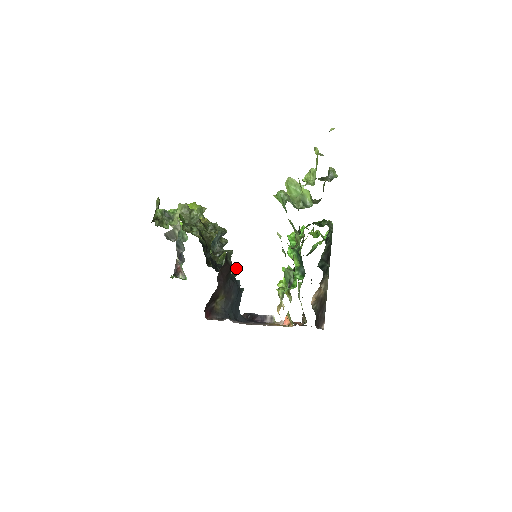
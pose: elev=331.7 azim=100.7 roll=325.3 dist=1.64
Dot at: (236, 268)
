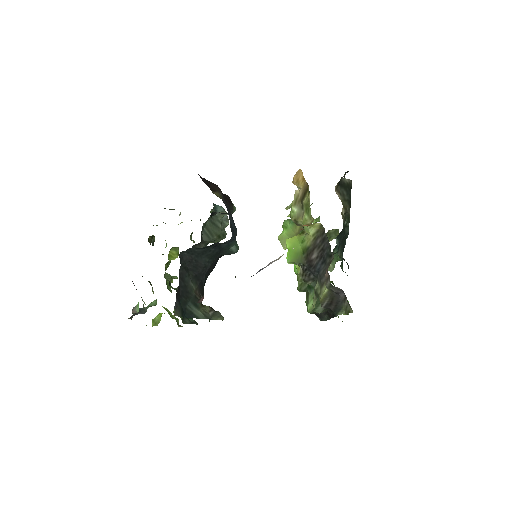
Dot at: occluded
